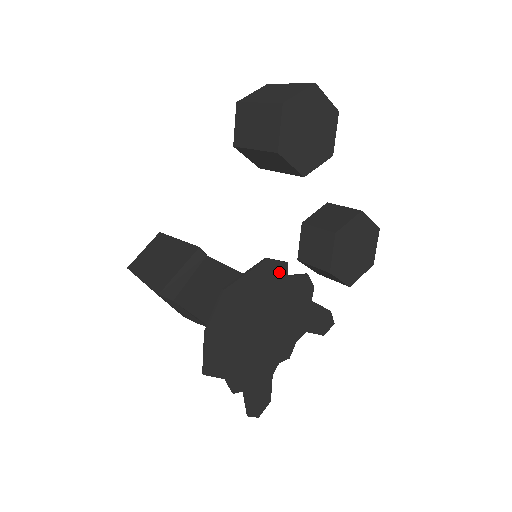
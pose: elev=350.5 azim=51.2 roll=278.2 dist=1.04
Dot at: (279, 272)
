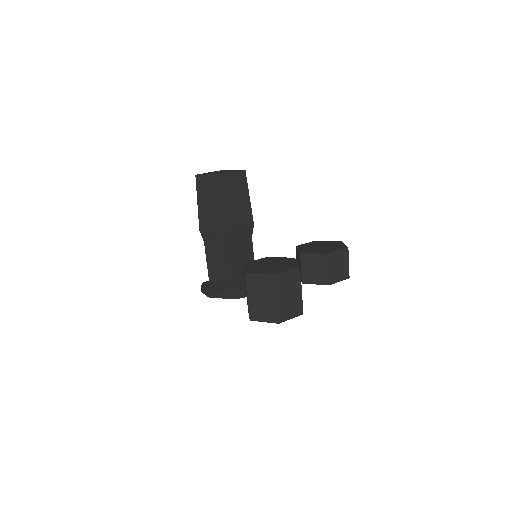
Dot at: occluded
